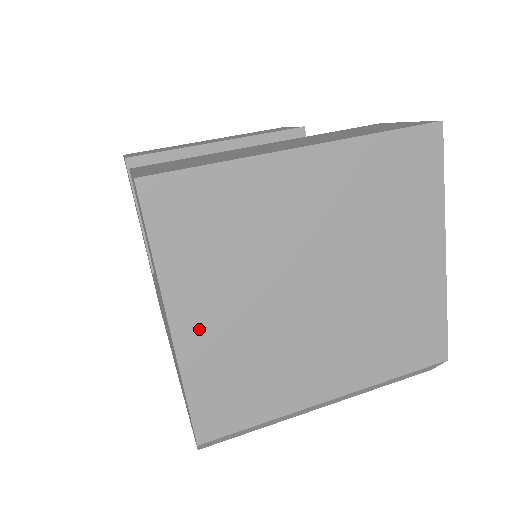
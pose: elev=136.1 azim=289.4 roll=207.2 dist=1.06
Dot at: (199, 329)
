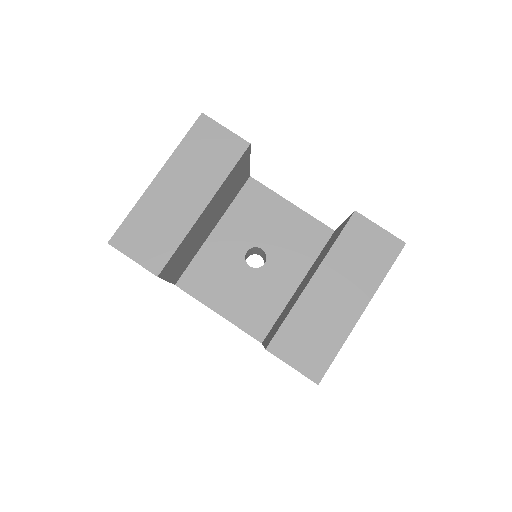
Dot at: occluded
